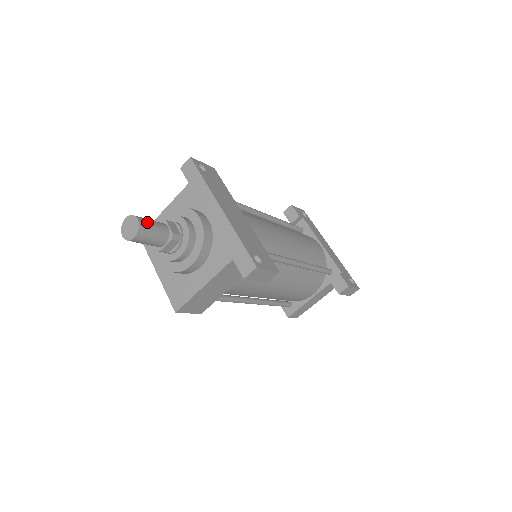
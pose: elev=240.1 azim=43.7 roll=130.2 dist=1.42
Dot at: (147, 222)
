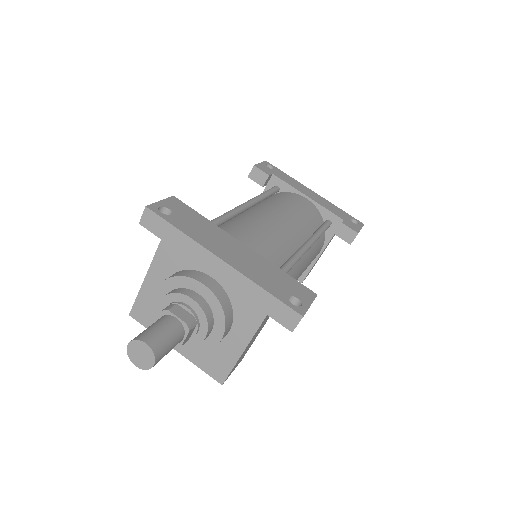
Dot at: (156, 336)
